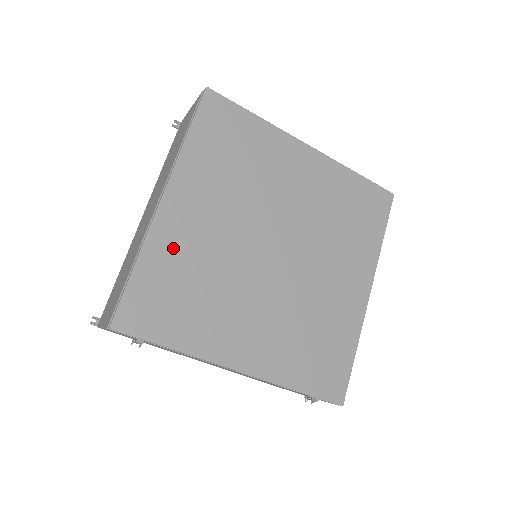
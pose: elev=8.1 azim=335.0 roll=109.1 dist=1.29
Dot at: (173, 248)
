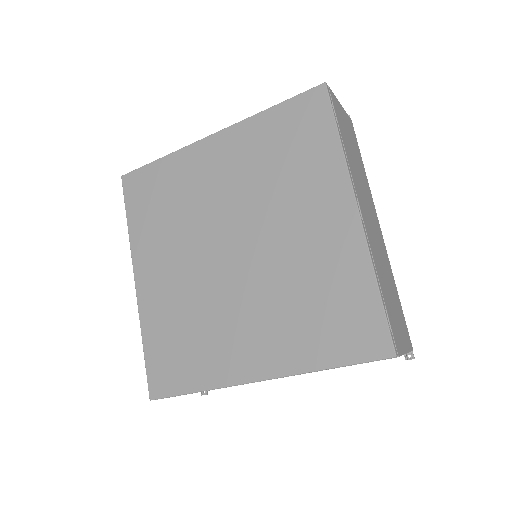
Dot at: (184, 171)
